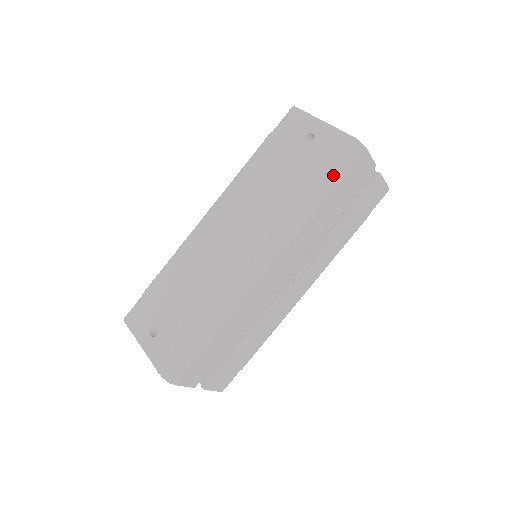
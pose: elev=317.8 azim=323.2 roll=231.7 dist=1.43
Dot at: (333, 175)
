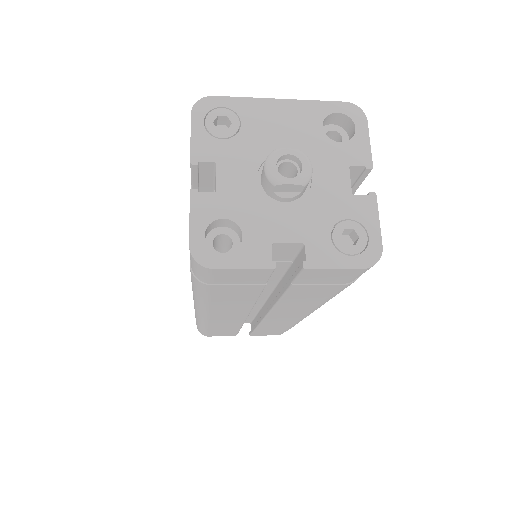
Dot at: occluded
